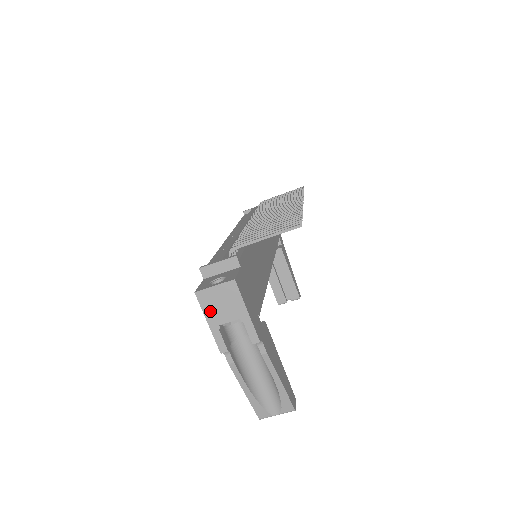
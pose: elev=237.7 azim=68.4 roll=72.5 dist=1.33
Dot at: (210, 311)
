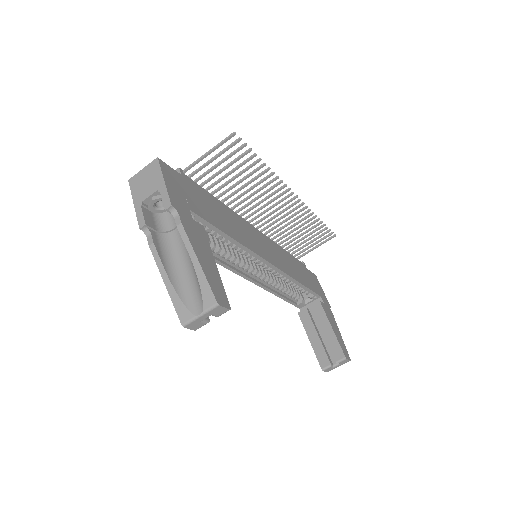
Dot at: (137, 192)
